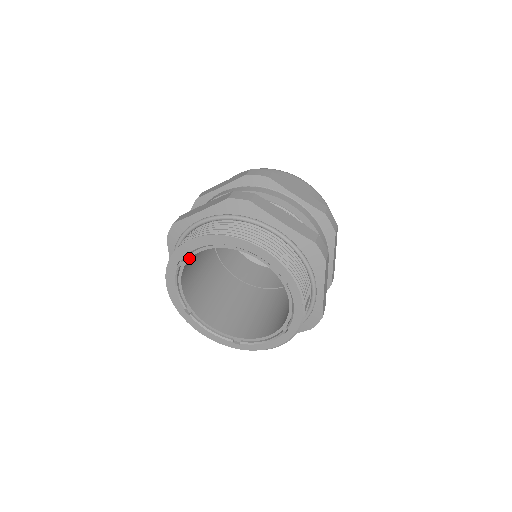
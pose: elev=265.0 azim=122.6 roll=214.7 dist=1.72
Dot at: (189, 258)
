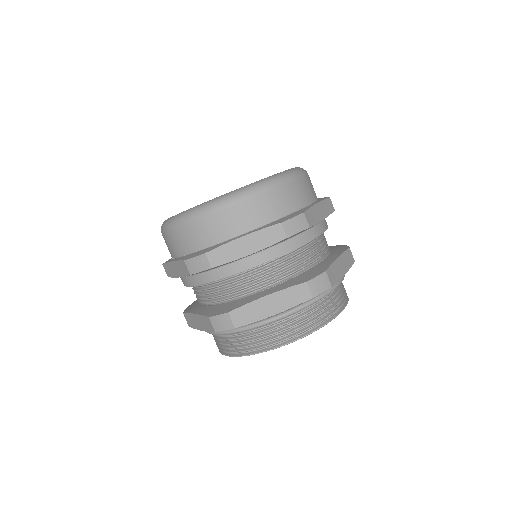
Dot at: occluded
